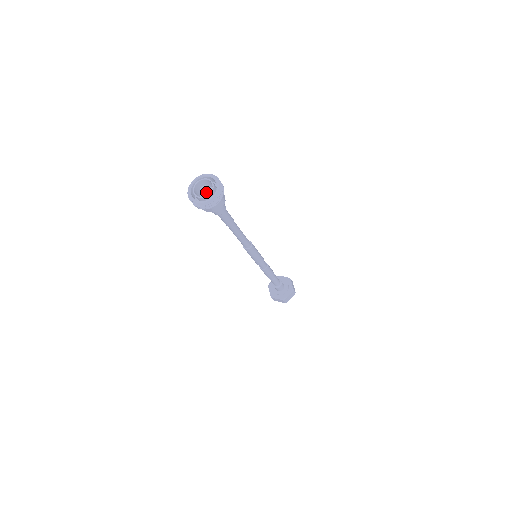
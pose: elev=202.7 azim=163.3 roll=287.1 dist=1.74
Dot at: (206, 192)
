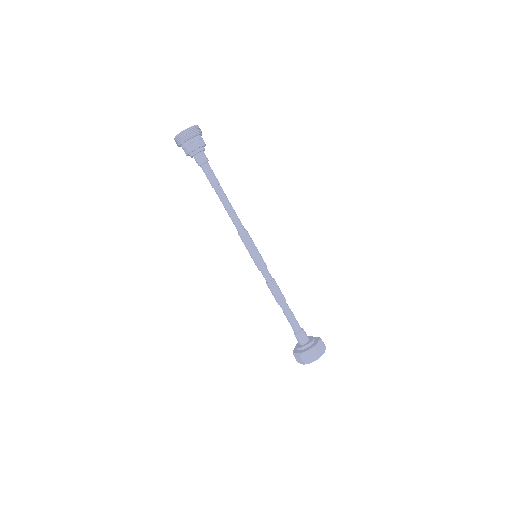
Dot at: occluded
